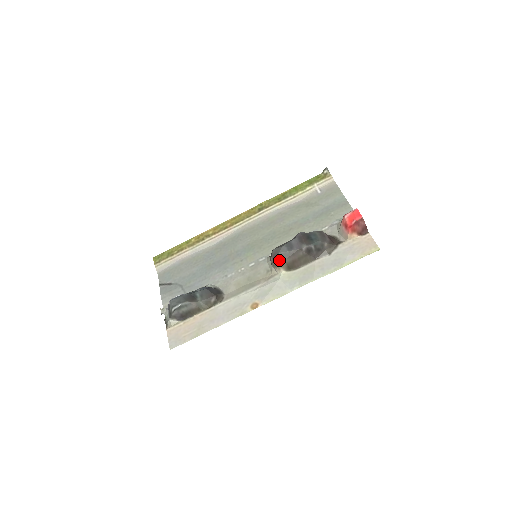
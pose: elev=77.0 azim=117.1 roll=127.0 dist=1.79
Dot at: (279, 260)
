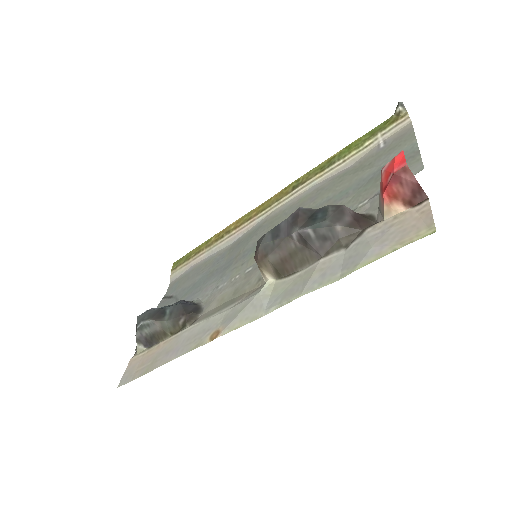
Dot at: (259, 257)
